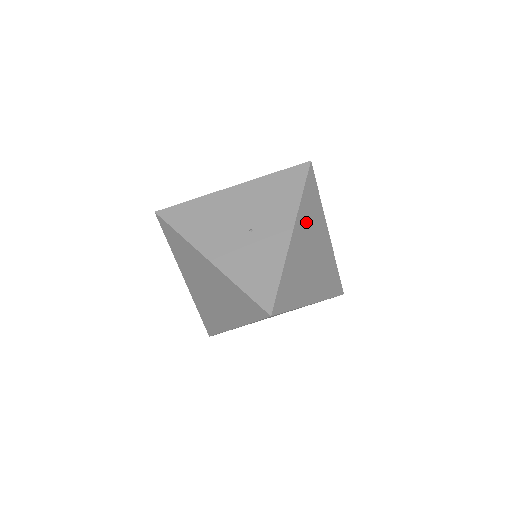
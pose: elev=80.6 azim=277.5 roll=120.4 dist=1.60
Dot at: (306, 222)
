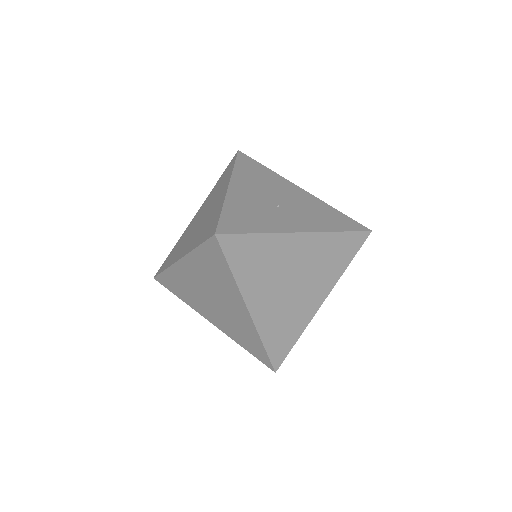
Dot at: (319, 253)
